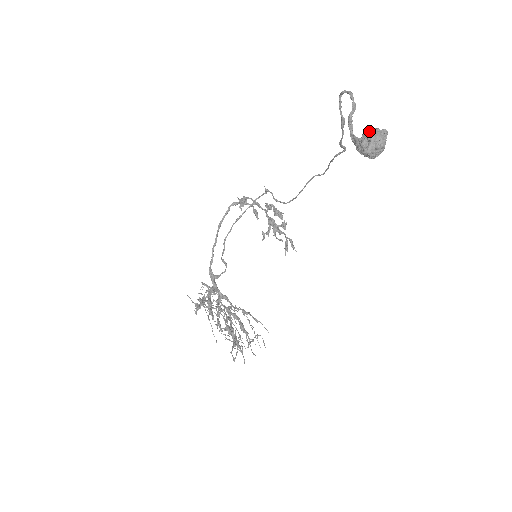
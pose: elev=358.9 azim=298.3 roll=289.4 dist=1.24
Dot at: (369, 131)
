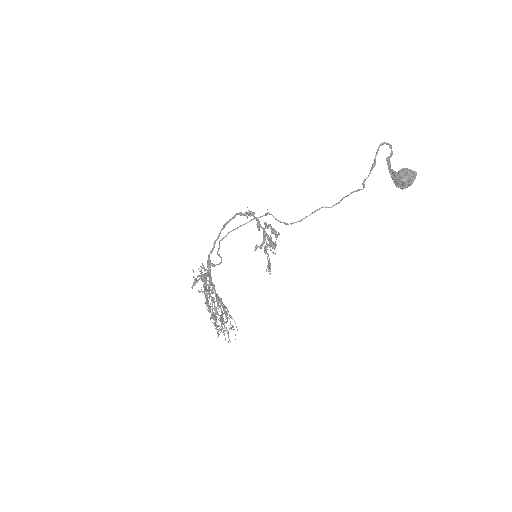
Dot at: (405, 169)
